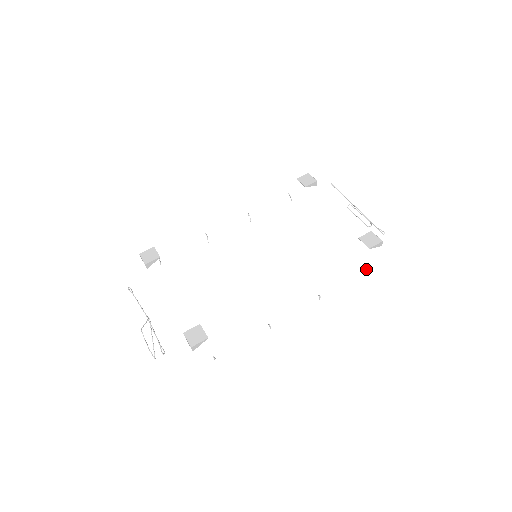
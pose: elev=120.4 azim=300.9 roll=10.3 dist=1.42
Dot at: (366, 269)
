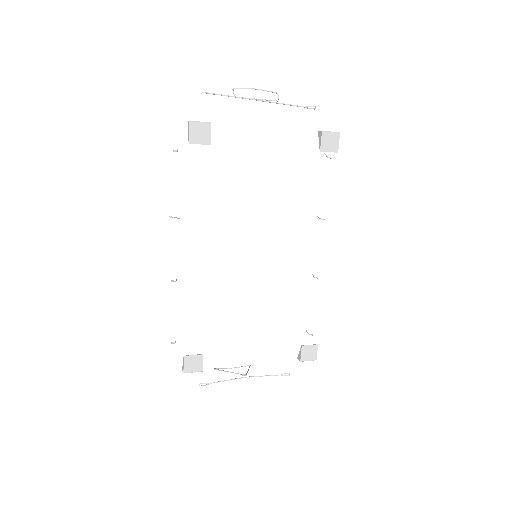
Dot at: occluded
